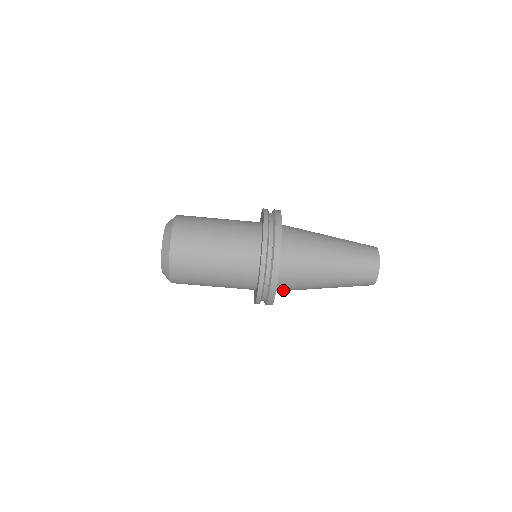
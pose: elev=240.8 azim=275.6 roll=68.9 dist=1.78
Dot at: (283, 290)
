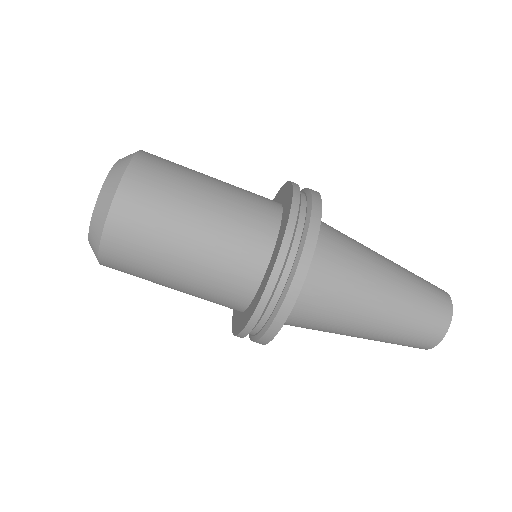
Dot at: (288, 323)
